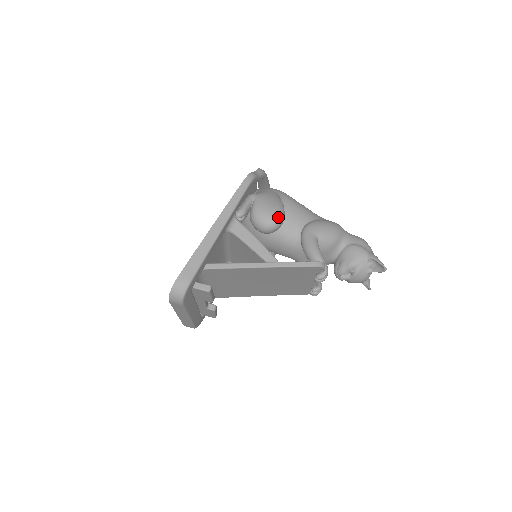
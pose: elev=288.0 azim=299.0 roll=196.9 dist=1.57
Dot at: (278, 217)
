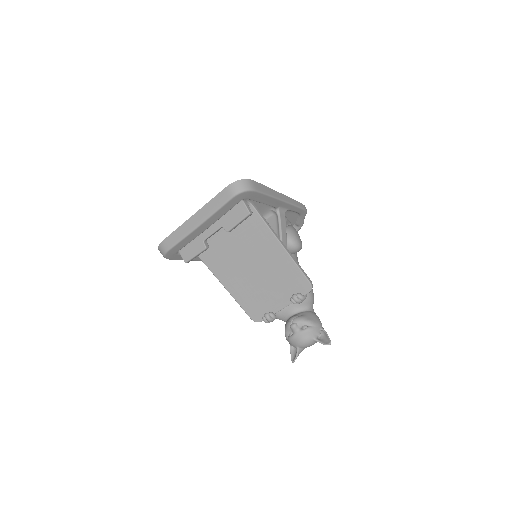
Dot at: (300, 244)
